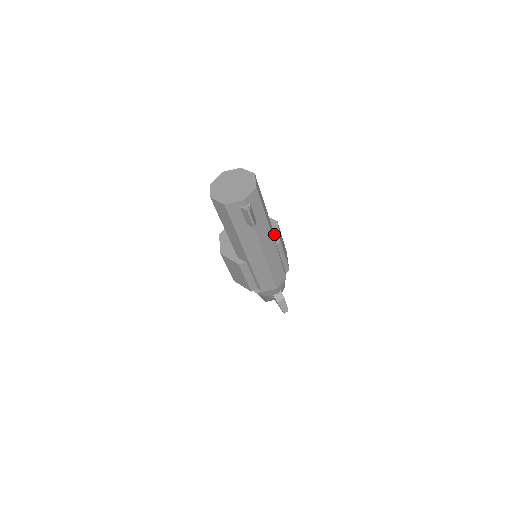
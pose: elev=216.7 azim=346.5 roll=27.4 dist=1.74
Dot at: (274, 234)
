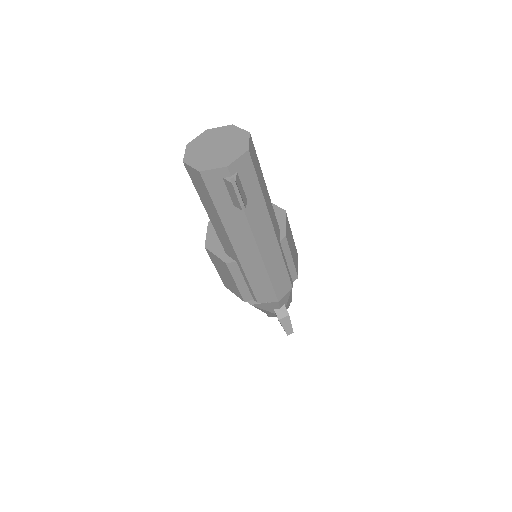
Dot at: (278, 227)
